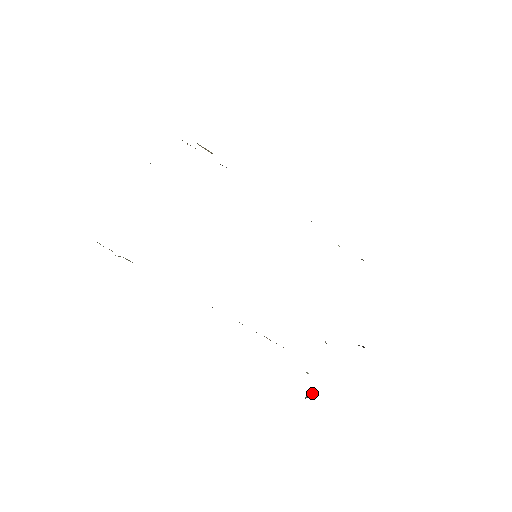
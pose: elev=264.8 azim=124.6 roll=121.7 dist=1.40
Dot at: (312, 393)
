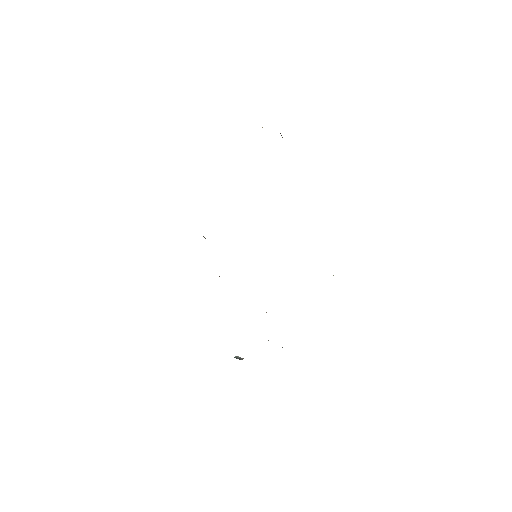
Dot at: (240, 359)
